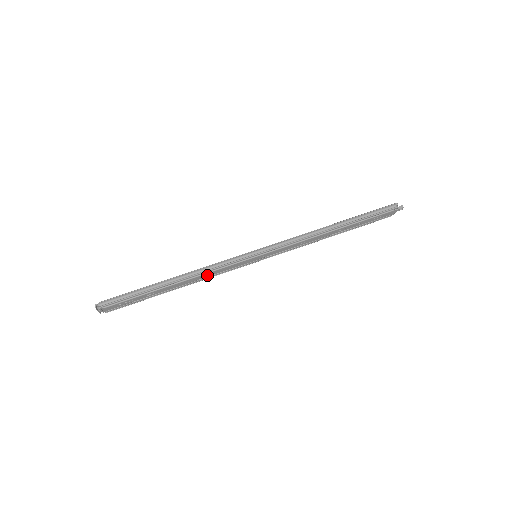
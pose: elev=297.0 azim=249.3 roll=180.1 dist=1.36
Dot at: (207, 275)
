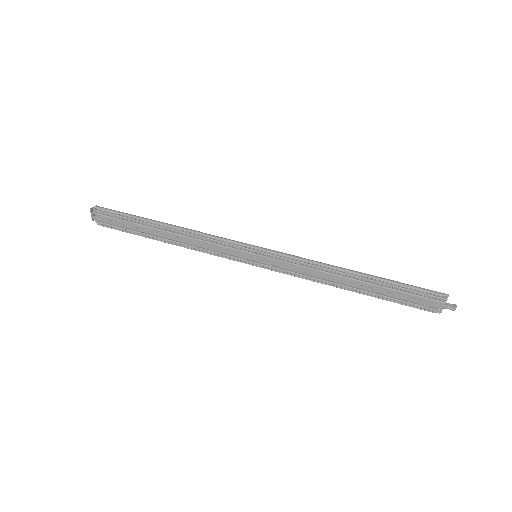
Dot at: (199, 243)
